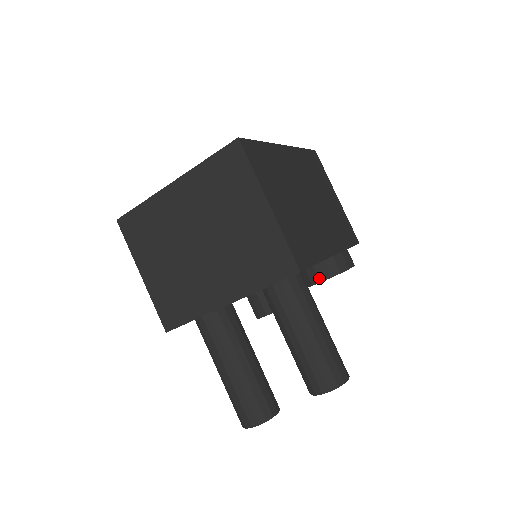
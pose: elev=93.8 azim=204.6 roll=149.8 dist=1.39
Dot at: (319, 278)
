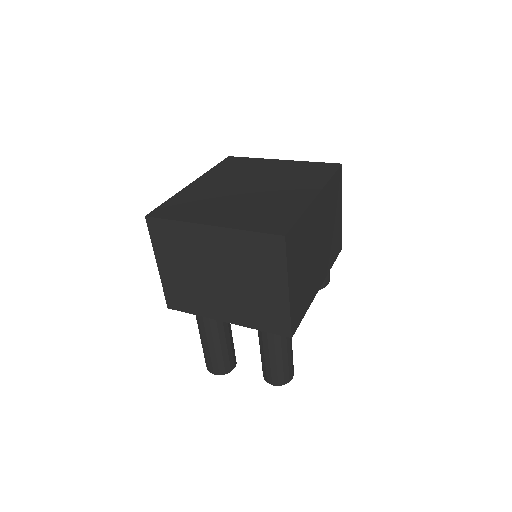
Dot at: occluded
